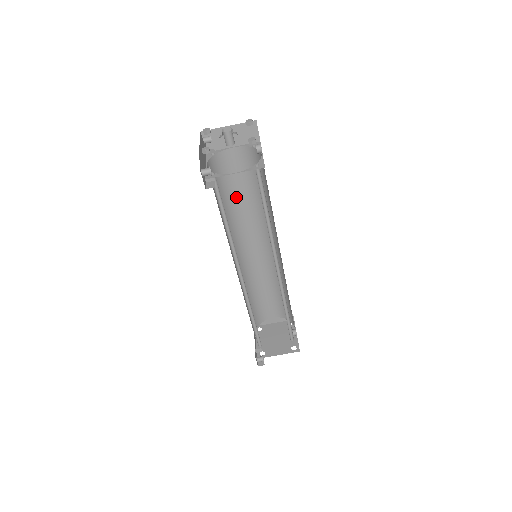
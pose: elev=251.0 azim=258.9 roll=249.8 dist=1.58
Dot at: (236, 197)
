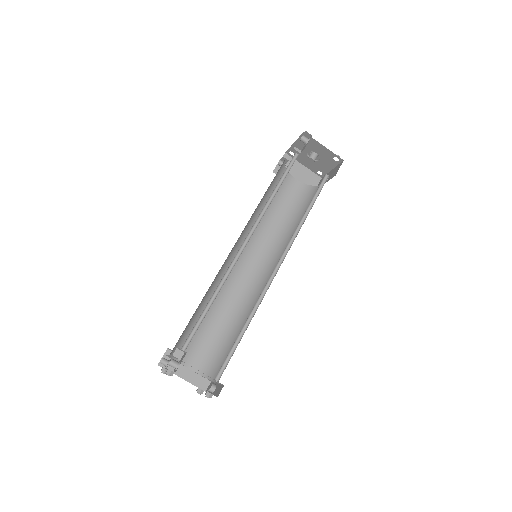
Dot at: (269, 211)
